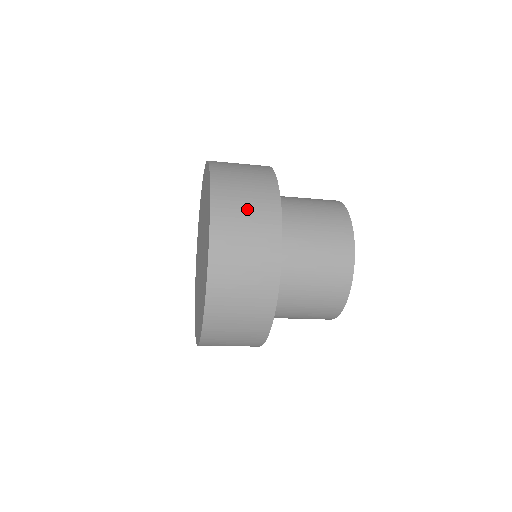
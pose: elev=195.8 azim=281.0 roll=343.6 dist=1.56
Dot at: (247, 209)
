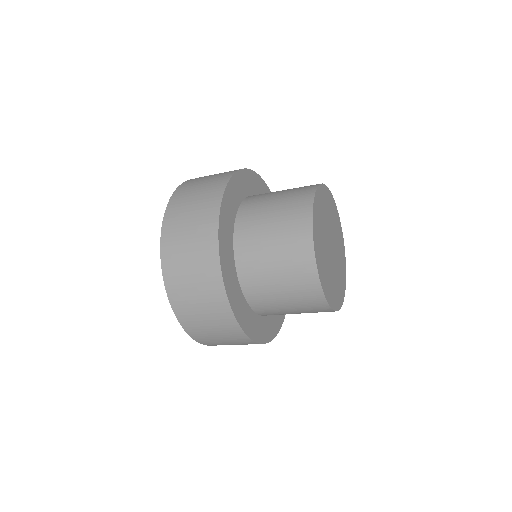
Dot at: (191, 218)
